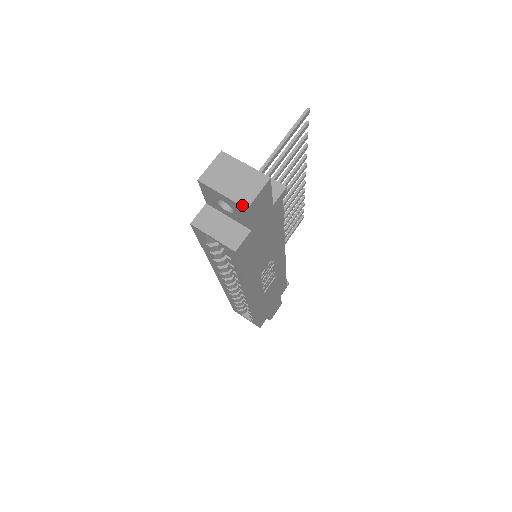
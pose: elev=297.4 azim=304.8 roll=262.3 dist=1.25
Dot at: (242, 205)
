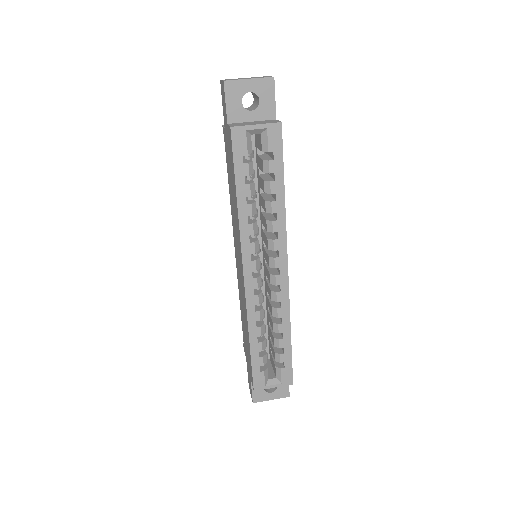
Dot at: (269, 77)
